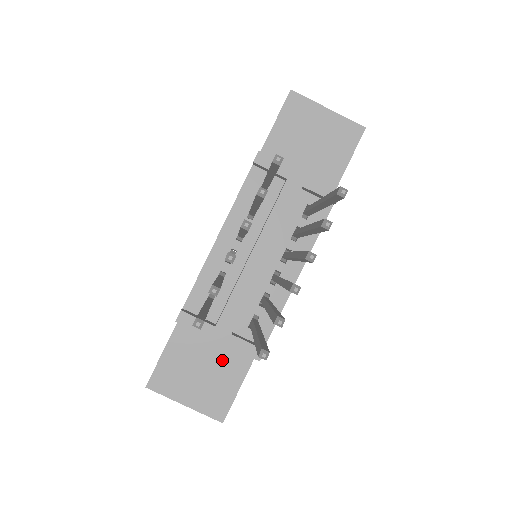
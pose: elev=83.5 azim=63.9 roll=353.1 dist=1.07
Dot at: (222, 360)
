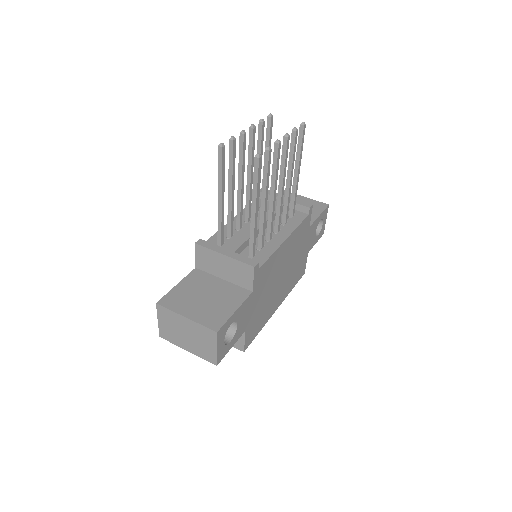
Dot at: (223, 294)
